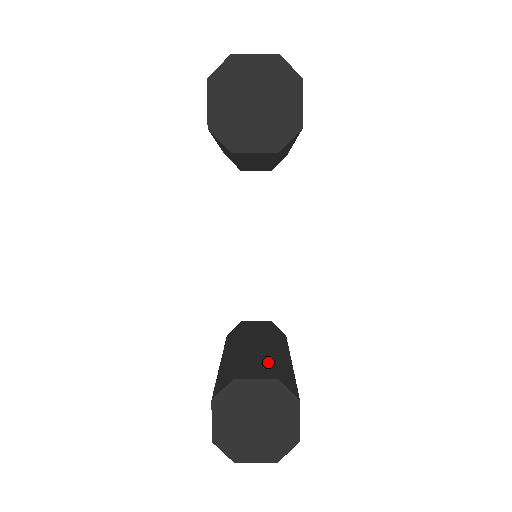
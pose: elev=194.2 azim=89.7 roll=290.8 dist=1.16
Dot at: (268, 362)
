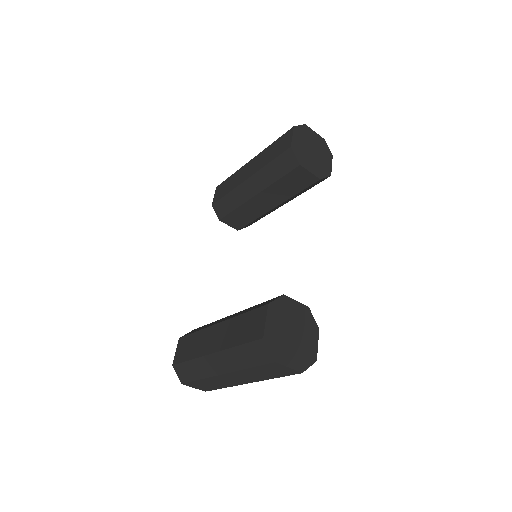
Dot at: occluded
